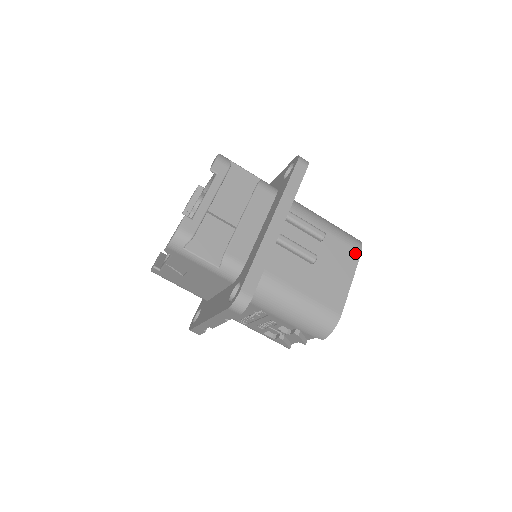
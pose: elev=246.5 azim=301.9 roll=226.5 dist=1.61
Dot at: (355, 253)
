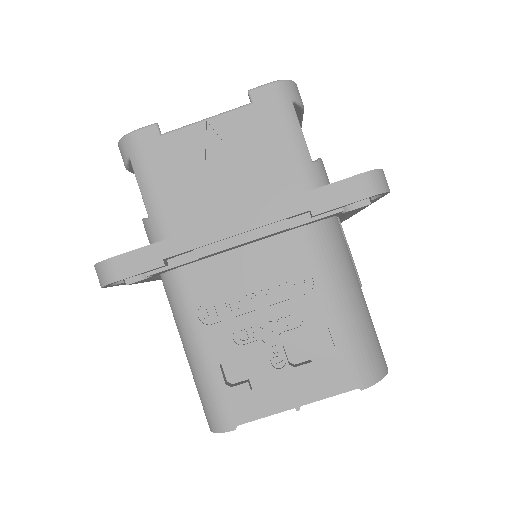
Dot at: occluded
